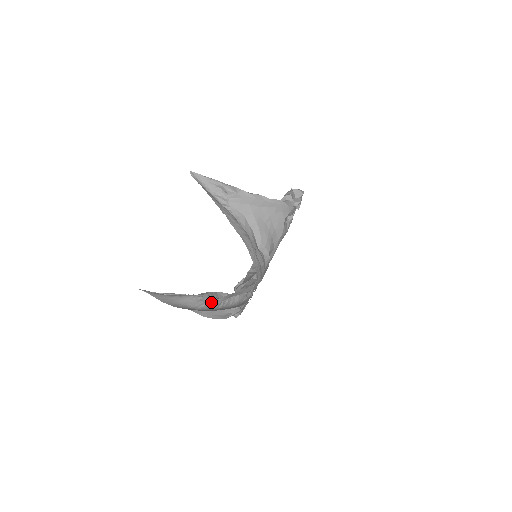
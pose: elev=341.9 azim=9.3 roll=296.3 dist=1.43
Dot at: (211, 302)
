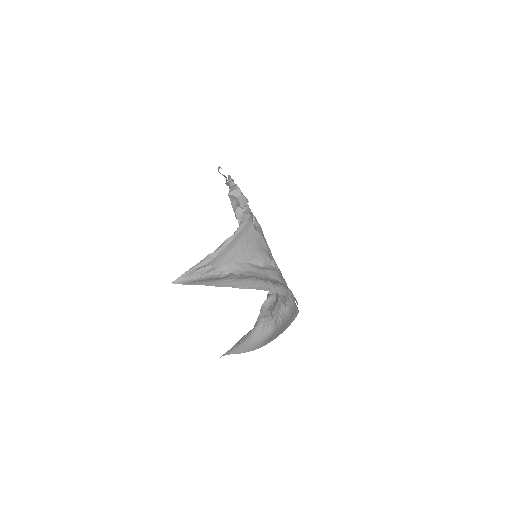
Dot at: (270, 320)
